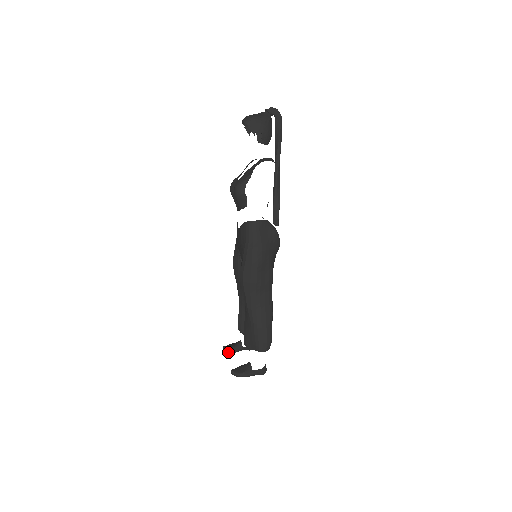
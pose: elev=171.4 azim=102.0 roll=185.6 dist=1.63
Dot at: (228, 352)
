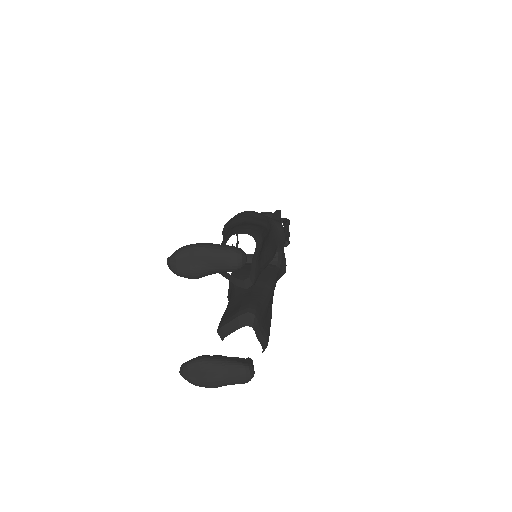
Dot at: (187, 367)
